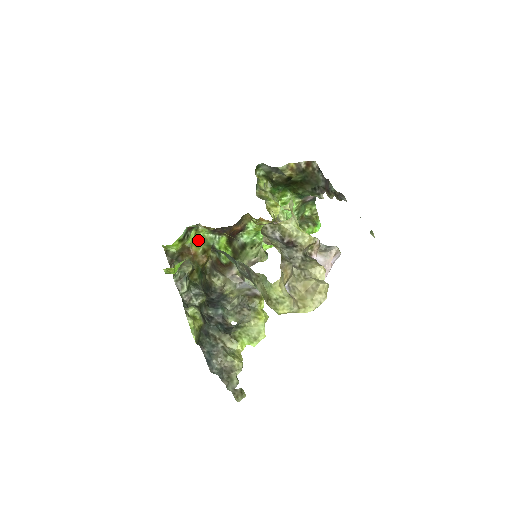
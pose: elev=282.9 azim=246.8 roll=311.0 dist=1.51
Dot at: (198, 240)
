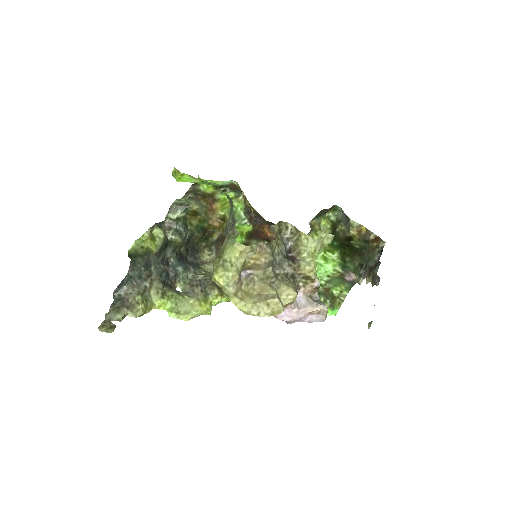
Dot at: (229, 205)
